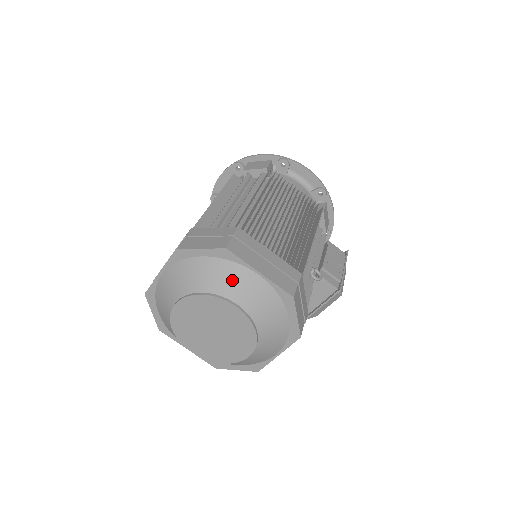
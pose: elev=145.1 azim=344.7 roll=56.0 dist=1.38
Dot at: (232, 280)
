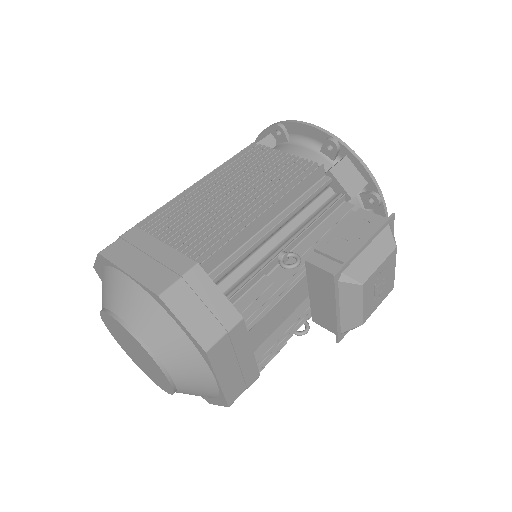
Dot at: (112, 288)
